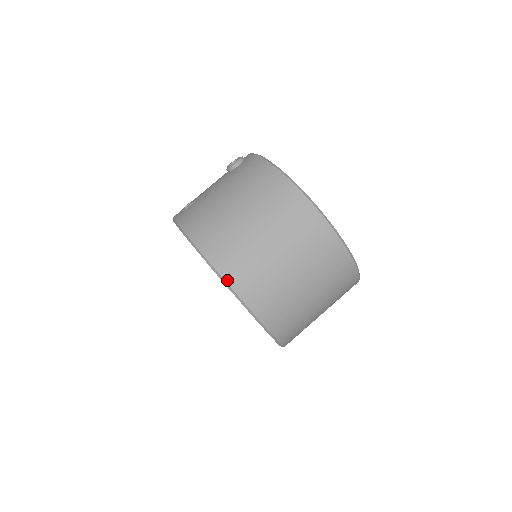
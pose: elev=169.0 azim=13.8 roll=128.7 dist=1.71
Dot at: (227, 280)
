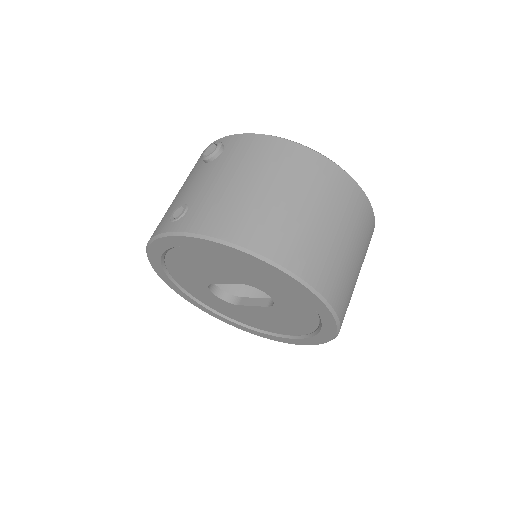
Dot at: (298, 274)
